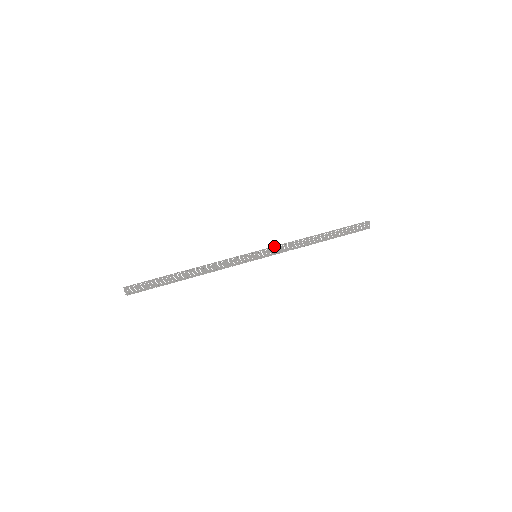
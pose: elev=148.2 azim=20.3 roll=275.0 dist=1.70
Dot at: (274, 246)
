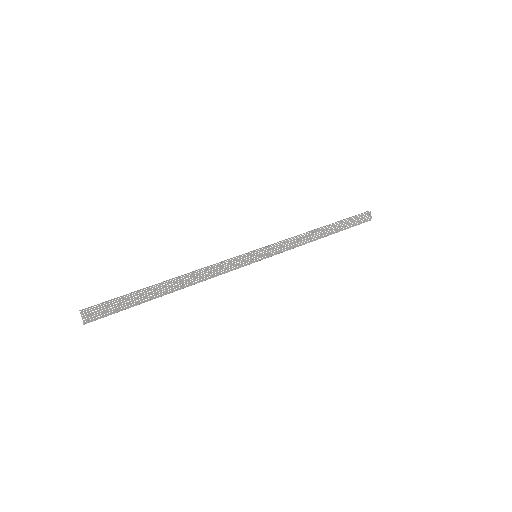
Dot at: (274, 243)
